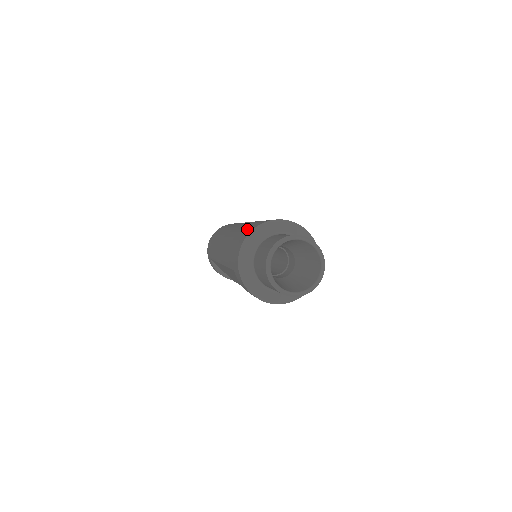
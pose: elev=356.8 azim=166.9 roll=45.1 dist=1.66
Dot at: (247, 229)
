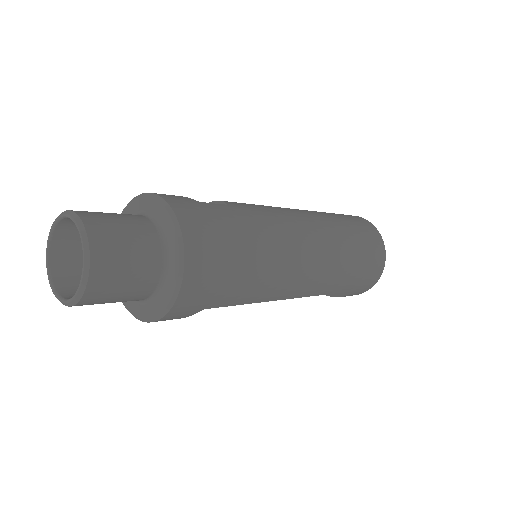
Dot at: occluded
